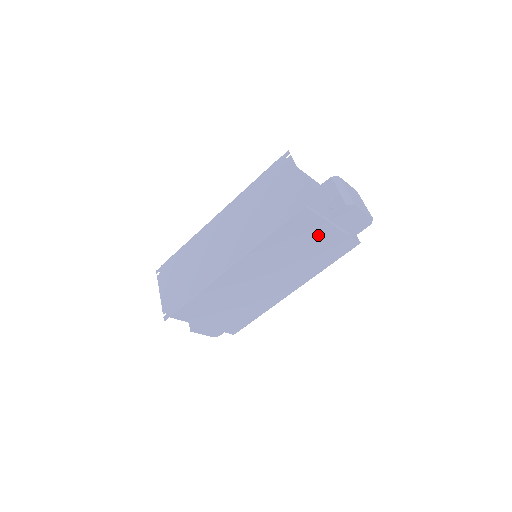
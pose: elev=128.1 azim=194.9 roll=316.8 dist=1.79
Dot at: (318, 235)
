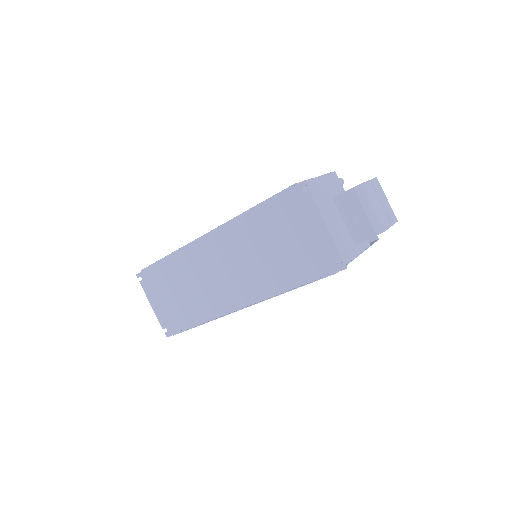
Dot at: occluded
